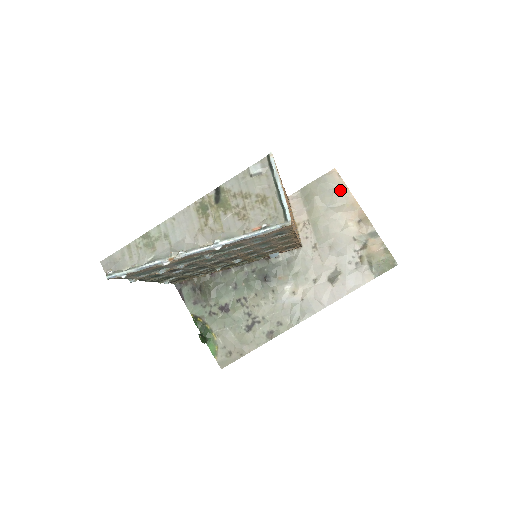
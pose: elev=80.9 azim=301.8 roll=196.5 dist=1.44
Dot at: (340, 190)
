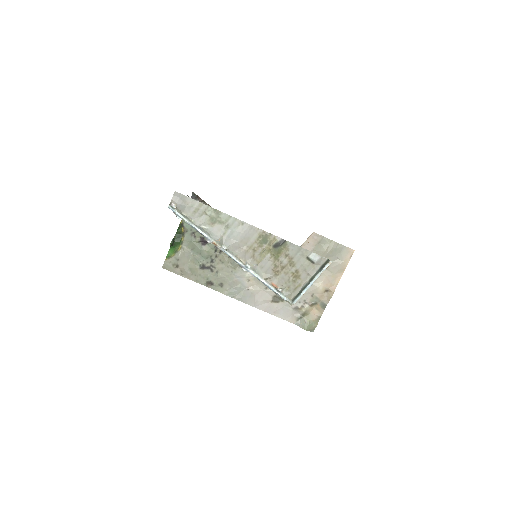
Dot at: (341, 264)
